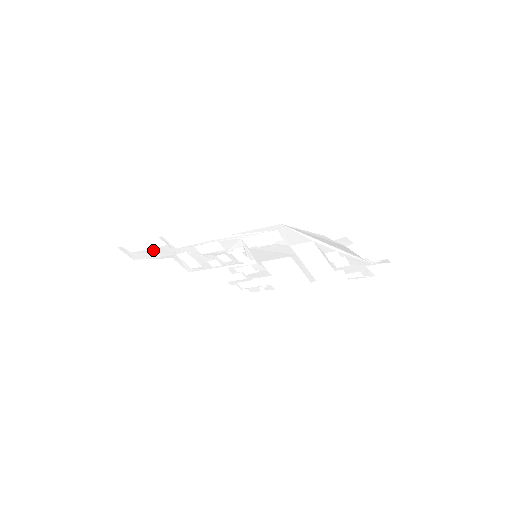
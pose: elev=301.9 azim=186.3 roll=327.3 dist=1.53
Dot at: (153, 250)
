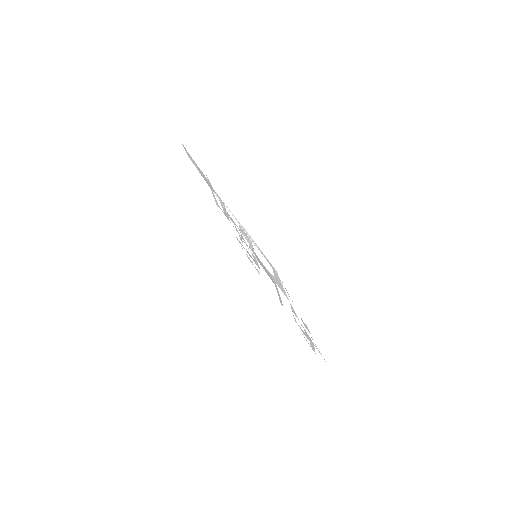
Dot at: occluded
